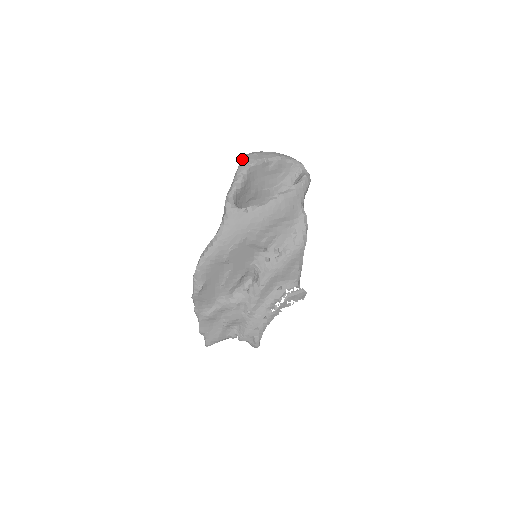
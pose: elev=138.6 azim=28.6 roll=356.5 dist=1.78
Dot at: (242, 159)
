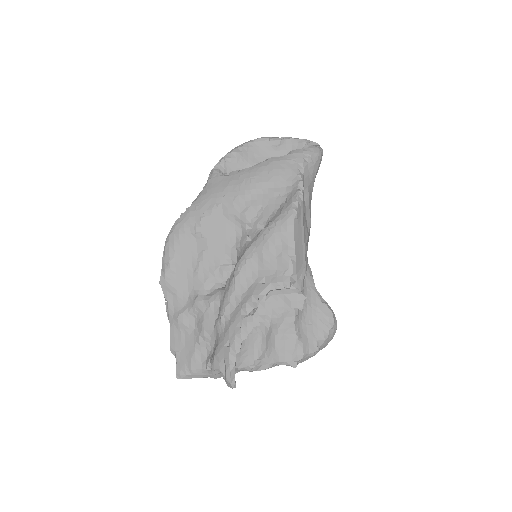
Dot at: occluded
